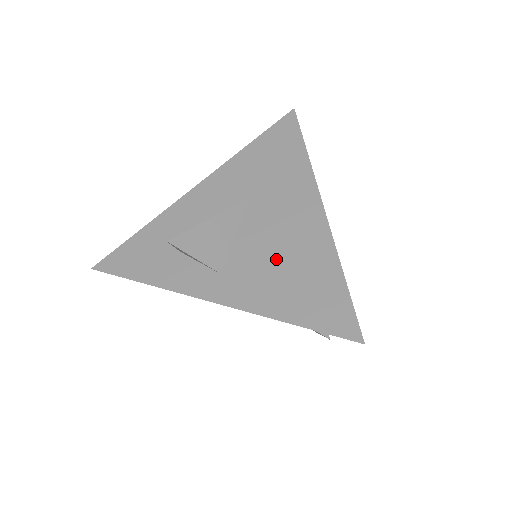
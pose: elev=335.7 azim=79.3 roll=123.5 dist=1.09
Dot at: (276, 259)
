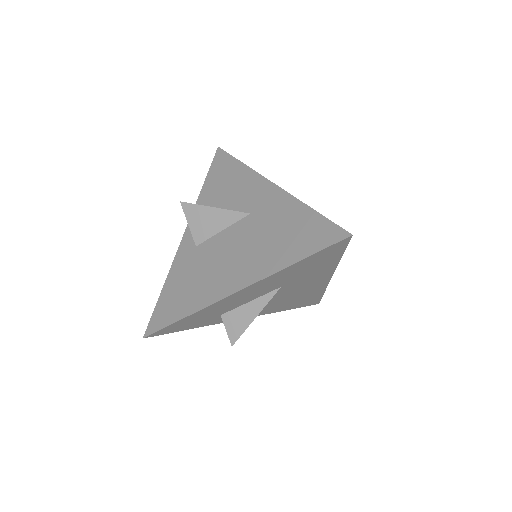
Dot at: (288, 300)
